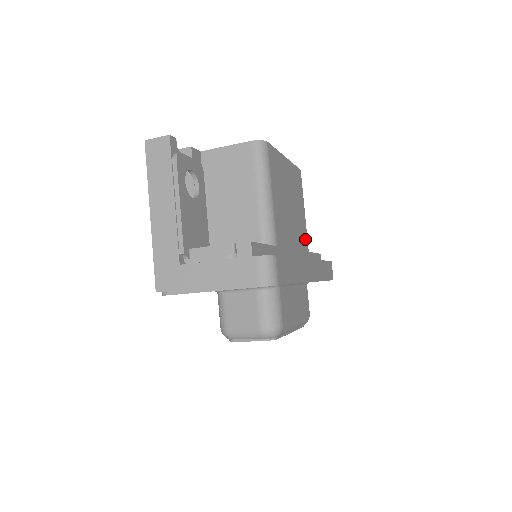
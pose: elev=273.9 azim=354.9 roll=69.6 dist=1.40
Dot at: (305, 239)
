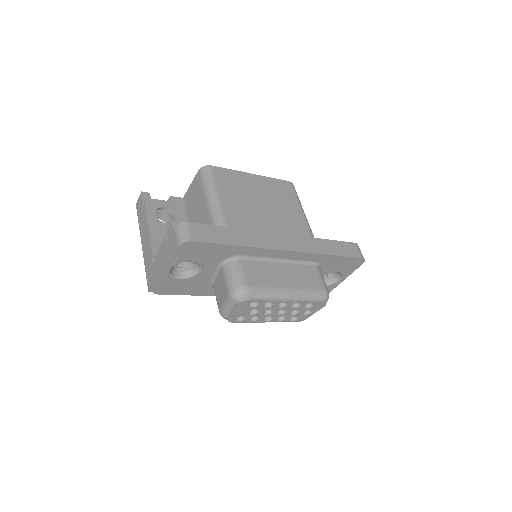
Dot at: (303, 229)
